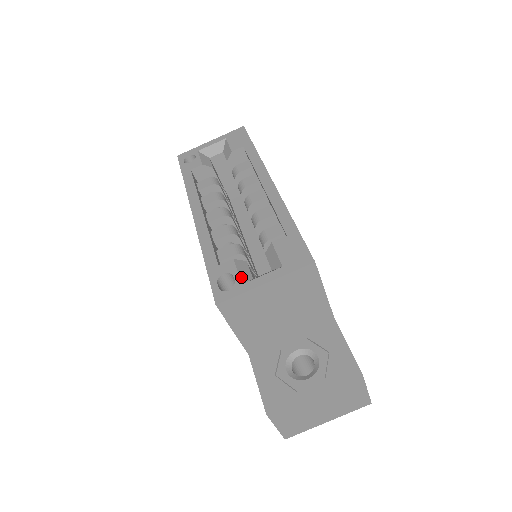
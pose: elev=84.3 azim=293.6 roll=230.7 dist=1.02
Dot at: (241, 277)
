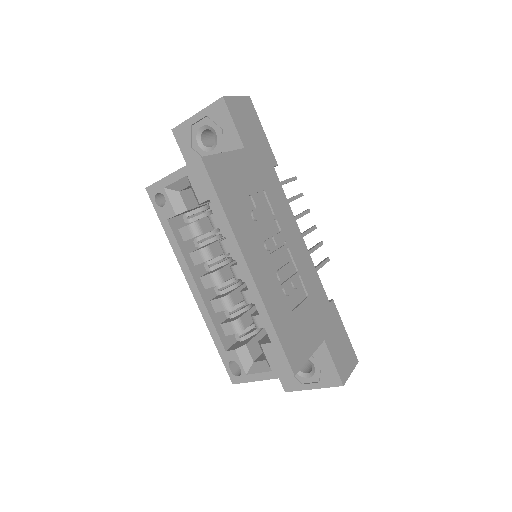
Dot at: (244, 367)
